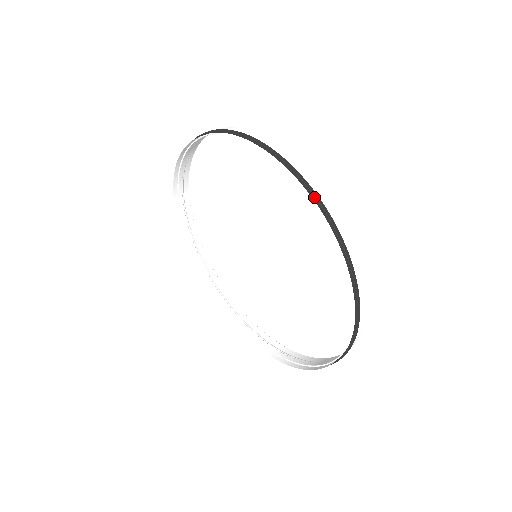
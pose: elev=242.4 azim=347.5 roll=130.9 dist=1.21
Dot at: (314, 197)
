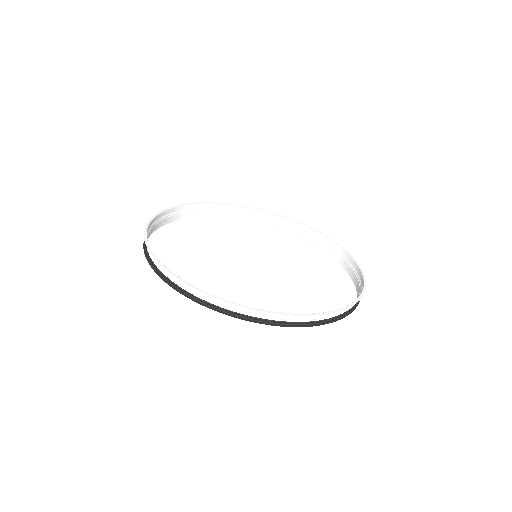
Dot at: (206, 307)
